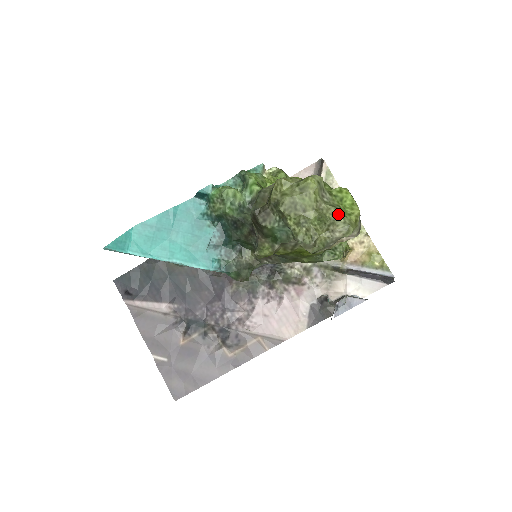
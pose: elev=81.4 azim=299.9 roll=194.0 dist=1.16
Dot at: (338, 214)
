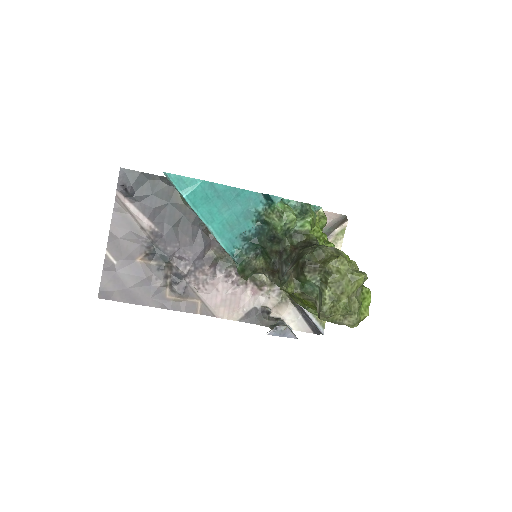
Dot at: (357, 310)
